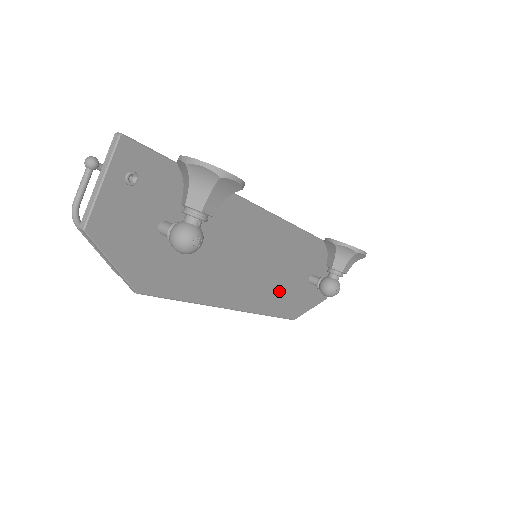
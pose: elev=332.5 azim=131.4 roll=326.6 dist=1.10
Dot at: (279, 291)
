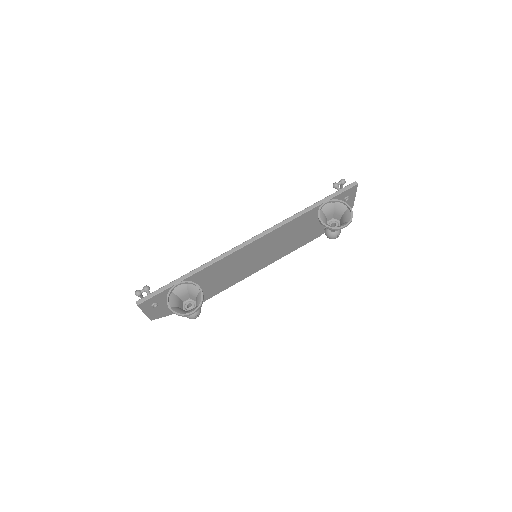
Dot at: (292, 243)
